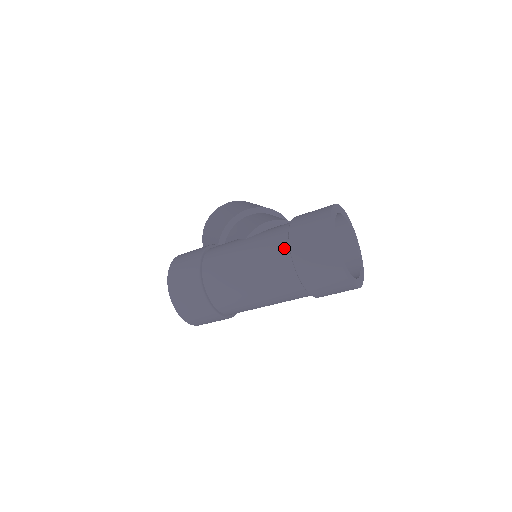
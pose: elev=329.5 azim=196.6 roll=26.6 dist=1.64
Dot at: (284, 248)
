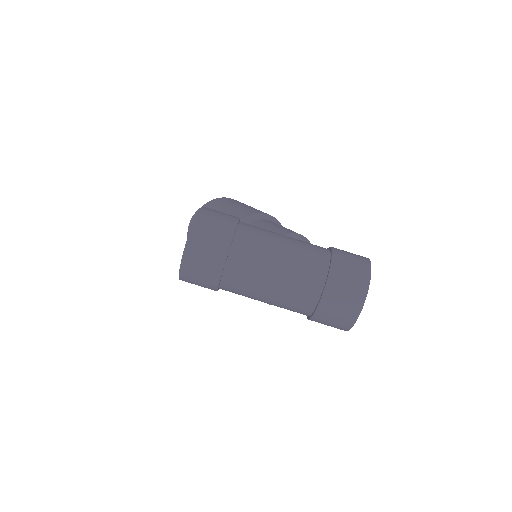
Dot at: (324, 262)
